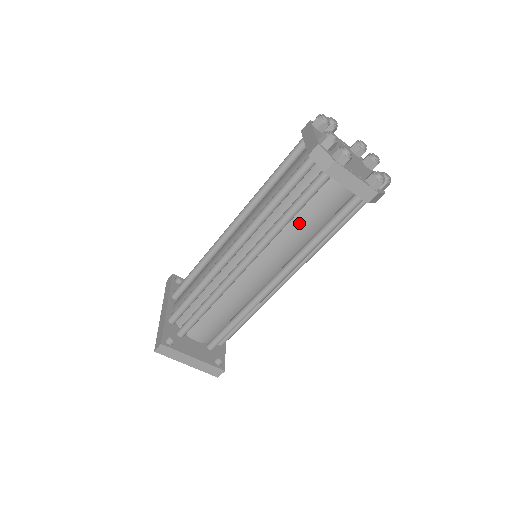
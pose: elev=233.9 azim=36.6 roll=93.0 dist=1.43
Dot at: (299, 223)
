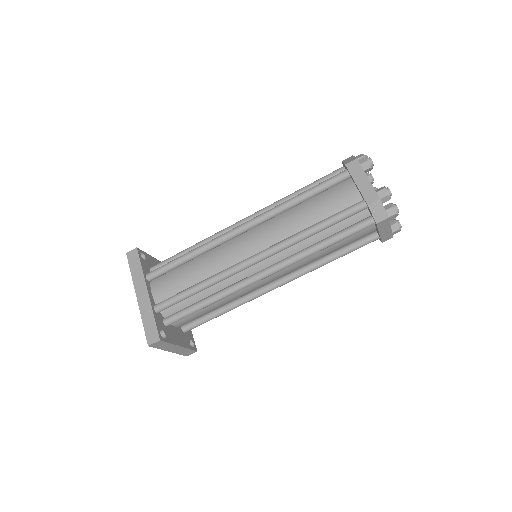
Dot at: (326, 249)
